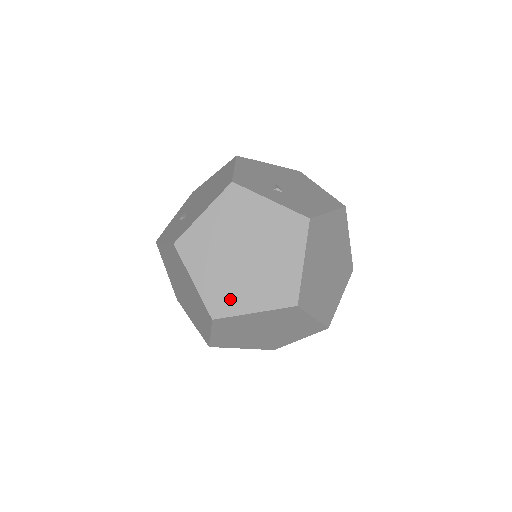
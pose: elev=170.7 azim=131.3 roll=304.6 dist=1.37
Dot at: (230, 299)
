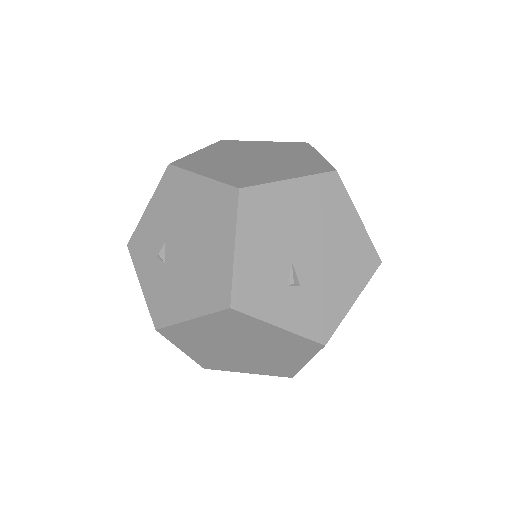
Dot at: (223, 364)
